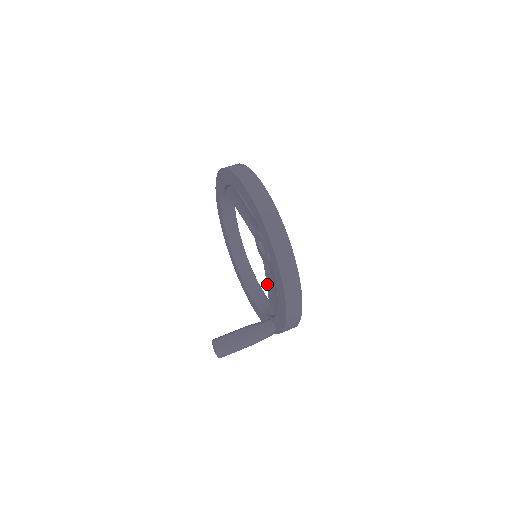
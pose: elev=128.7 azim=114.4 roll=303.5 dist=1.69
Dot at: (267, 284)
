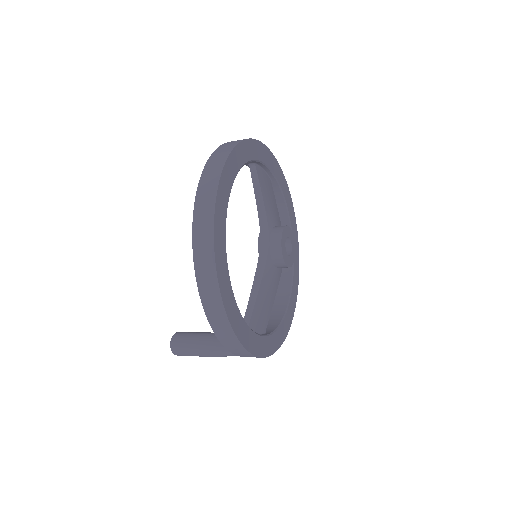
Dot at: occluded
